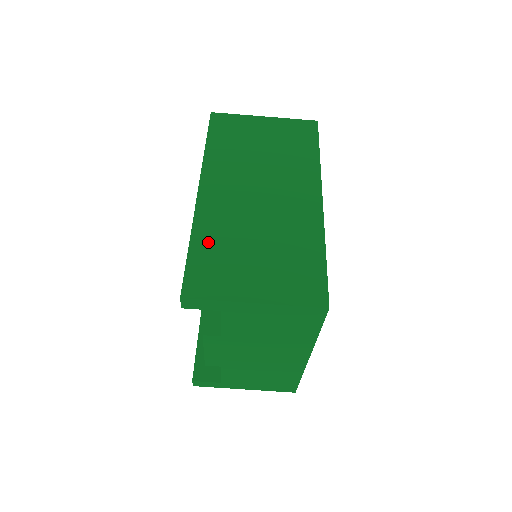
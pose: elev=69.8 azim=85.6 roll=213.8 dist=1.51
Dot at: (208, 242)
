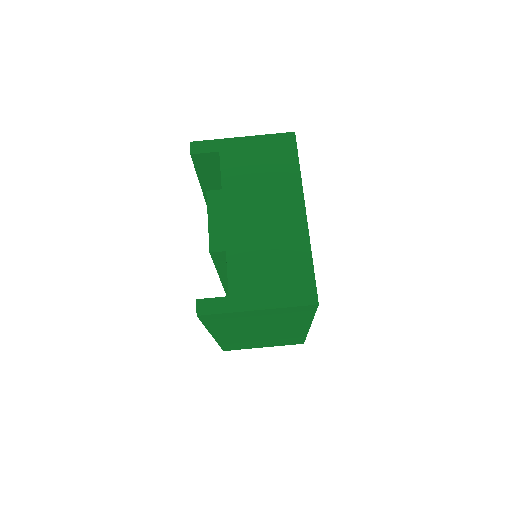
Dot at: occluded
